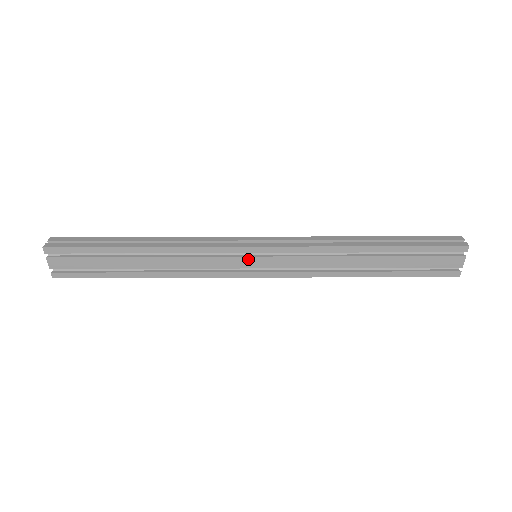
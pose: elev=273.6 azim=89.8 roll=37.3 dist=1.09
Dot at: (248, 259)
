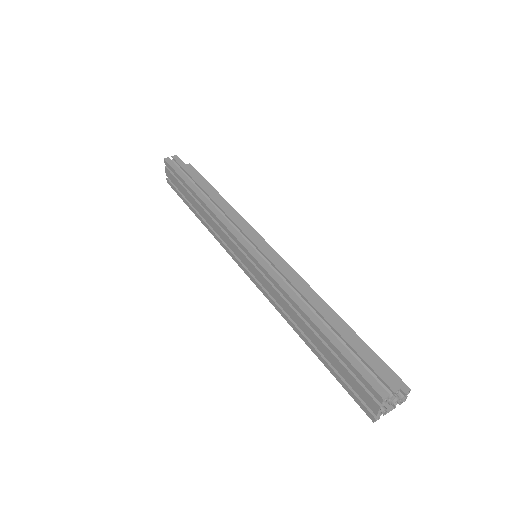
Dot at: (240, 252)
